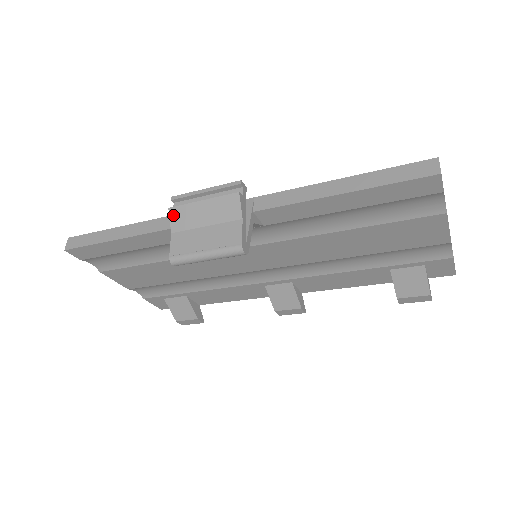
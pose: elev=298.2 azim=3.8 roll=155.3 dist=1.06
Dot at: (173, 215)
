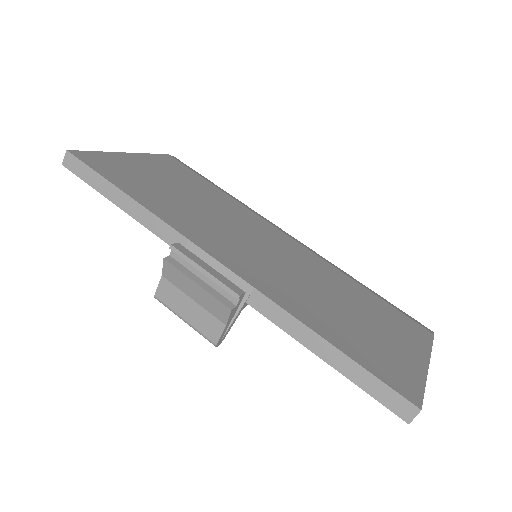
Dot at: (167, 267)
